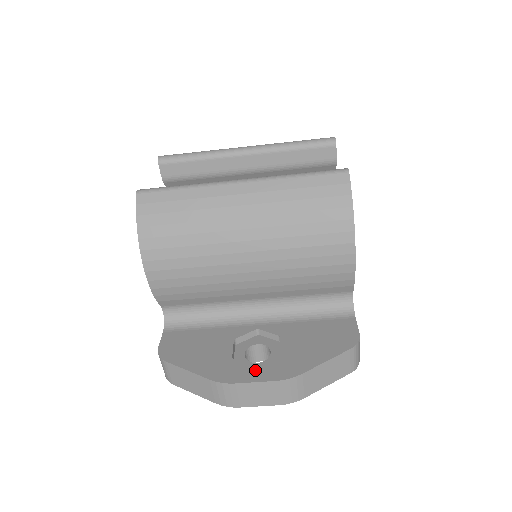
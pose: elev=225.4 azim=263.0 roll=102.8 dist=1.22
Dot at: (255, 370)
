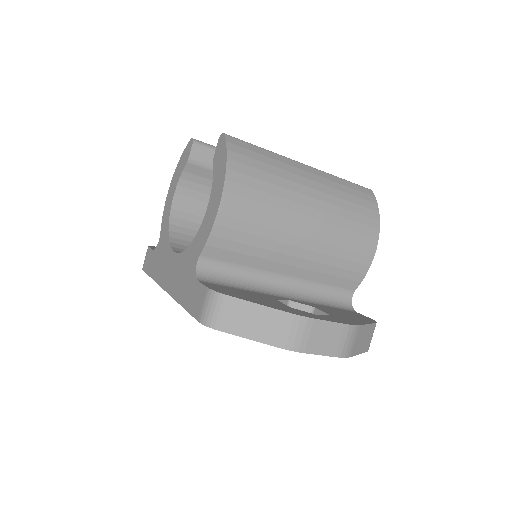
Dot at: (320, 316)
